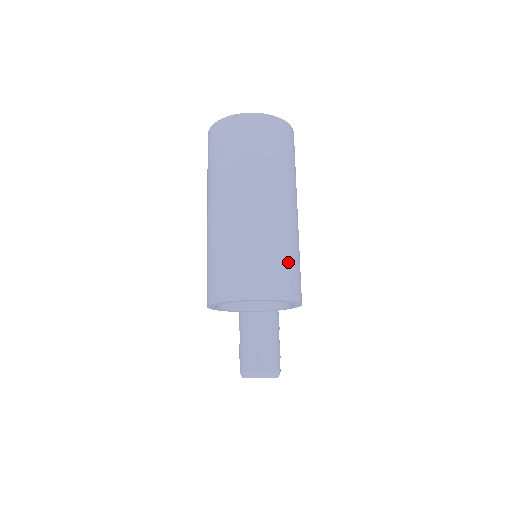
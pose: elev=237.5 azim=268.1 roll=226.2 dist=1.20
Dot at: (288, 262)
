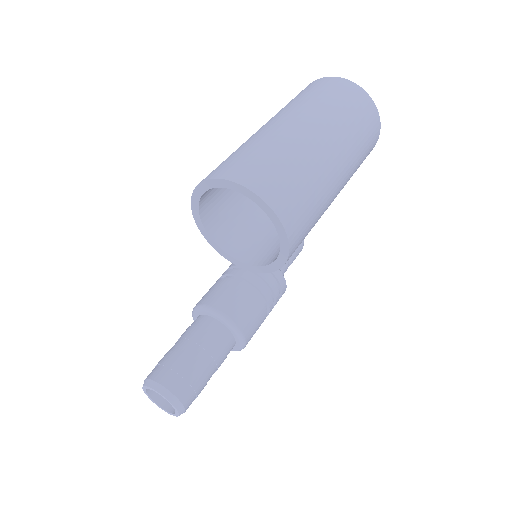
Dot at: (307, 199)
